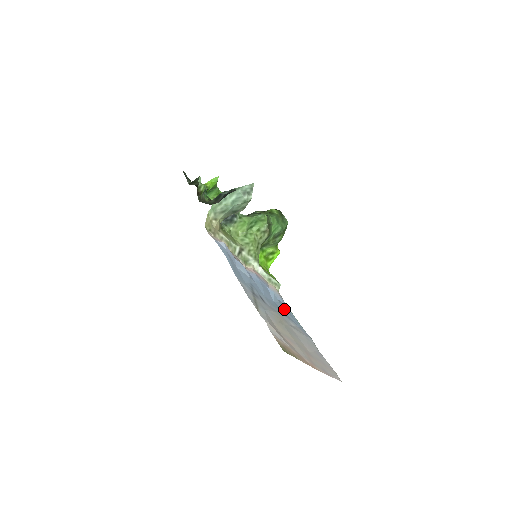
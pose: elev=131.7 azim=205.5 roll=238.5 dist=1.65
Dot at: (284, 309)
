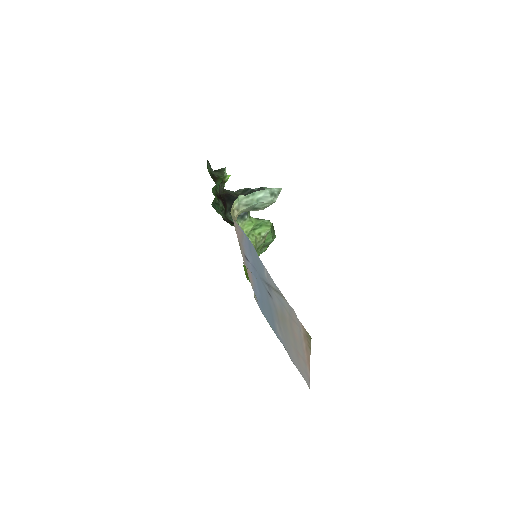
Dot at: (267, 312)
